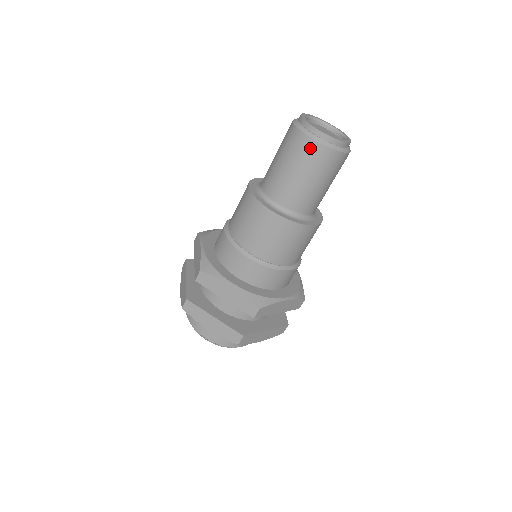
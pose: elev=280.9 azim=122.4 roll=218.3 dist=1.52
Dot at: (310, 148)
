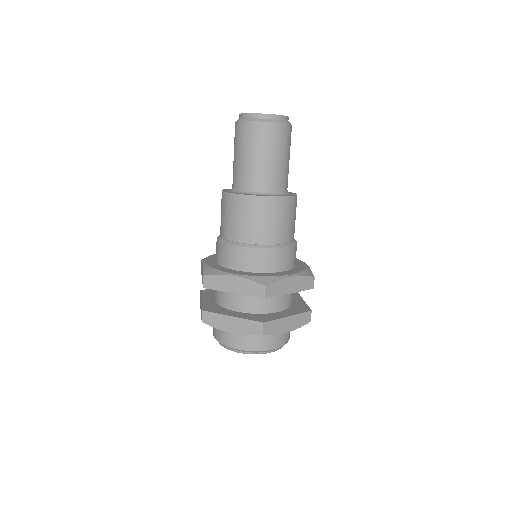
Dot at: (252, 129)
